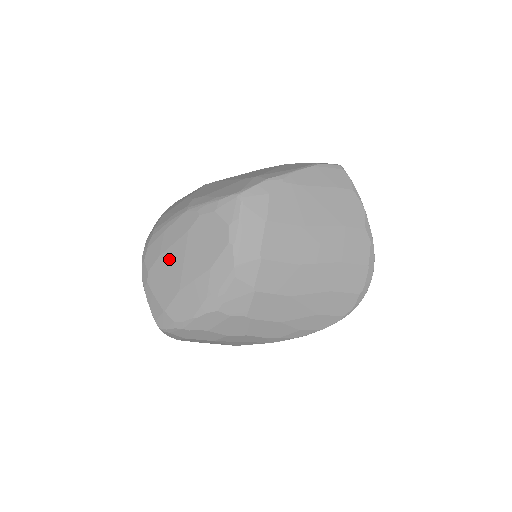
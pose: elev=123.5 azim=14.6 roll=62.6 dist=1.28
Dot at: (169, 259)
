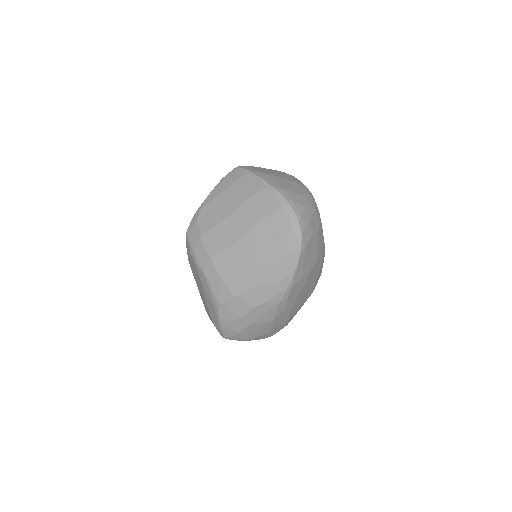
Dot at: (201, 295)
